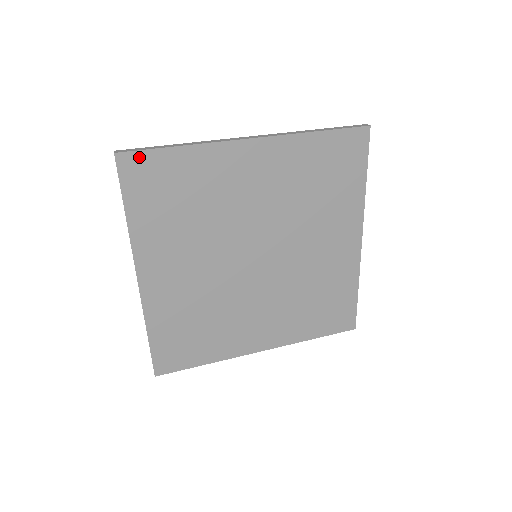
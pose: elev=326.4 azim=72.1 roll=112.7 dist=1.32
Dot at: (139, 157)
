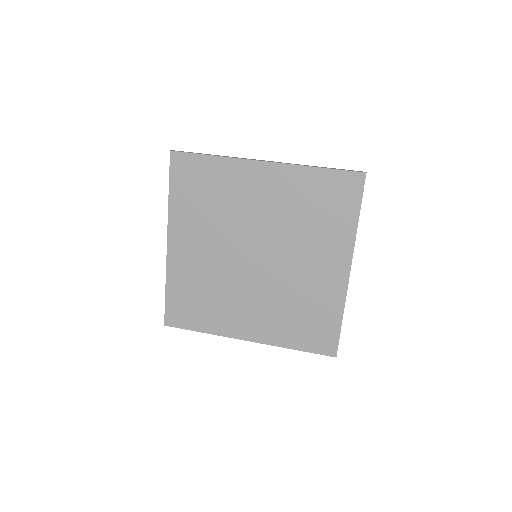
Dot at: (185, 157)
